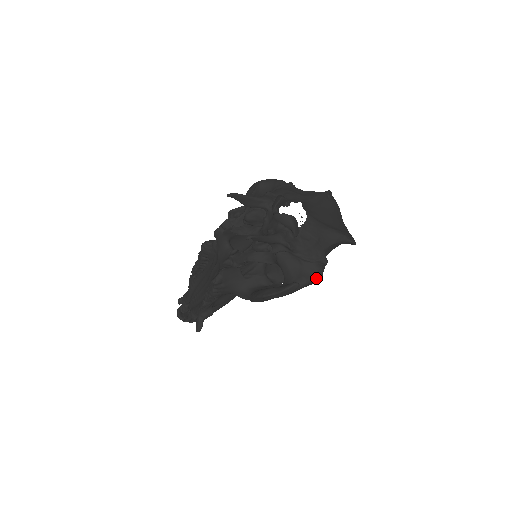
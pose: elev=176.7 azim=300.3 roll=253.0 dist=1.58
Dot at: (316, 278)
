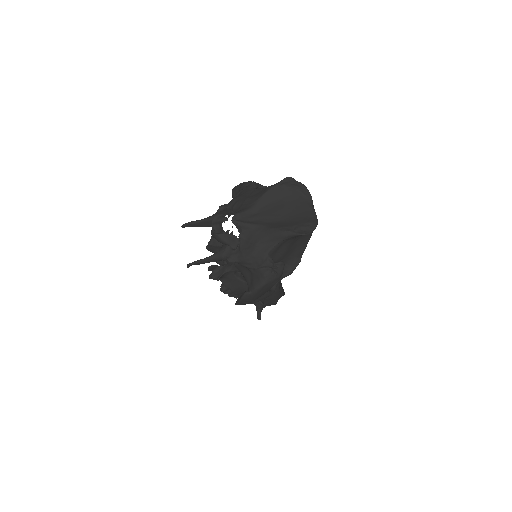
Dot at: (265, 283)
